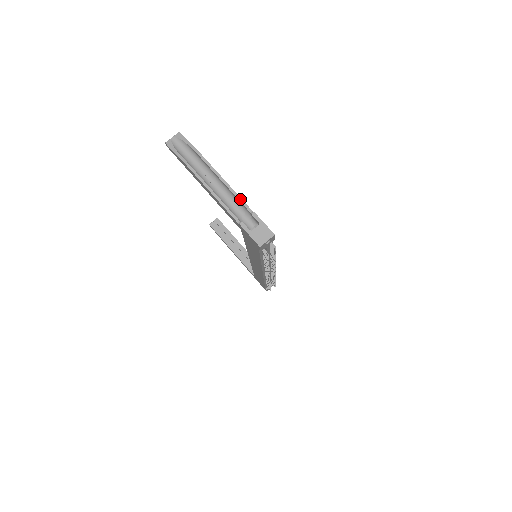
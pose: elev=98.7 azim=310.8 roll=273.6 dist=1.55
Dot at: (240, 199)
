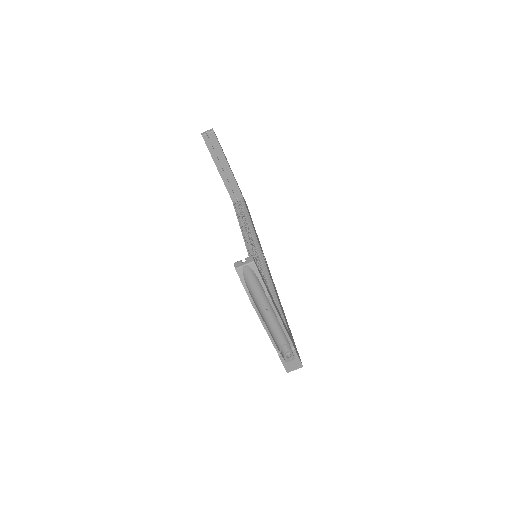
Dot at: (288, 337)
